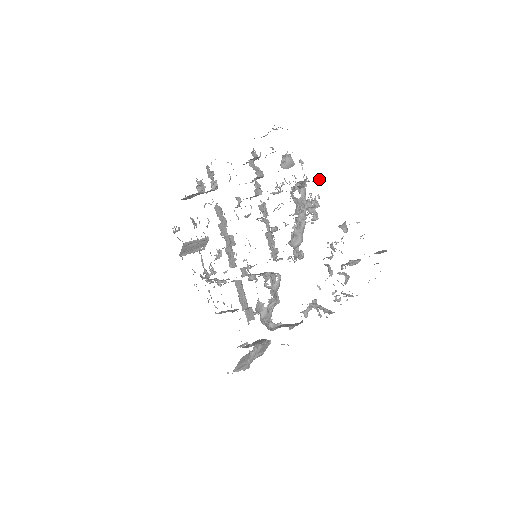
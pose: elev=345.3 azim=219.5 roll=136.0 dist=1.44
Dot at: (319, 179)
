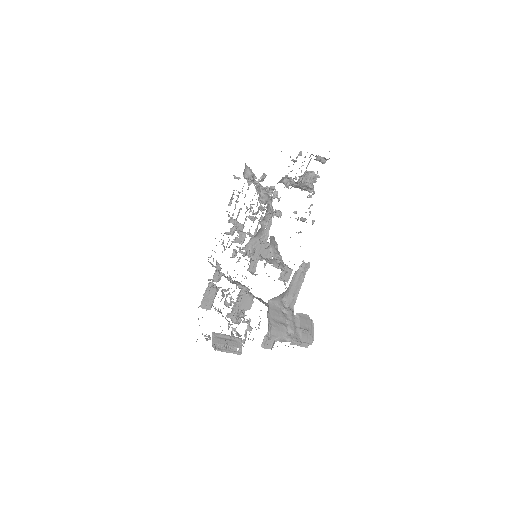
Dot at: (265, 176)
